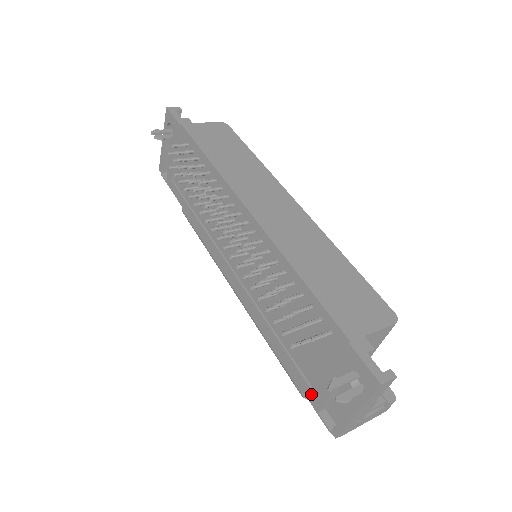
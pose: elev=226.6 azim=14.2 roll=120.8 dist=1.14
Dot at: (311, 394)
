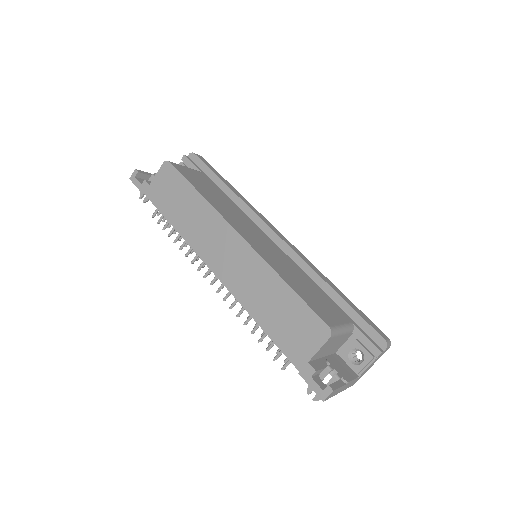
Dot at: occluded
